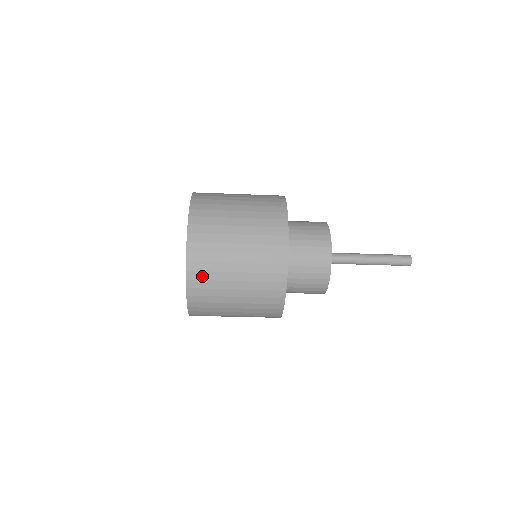
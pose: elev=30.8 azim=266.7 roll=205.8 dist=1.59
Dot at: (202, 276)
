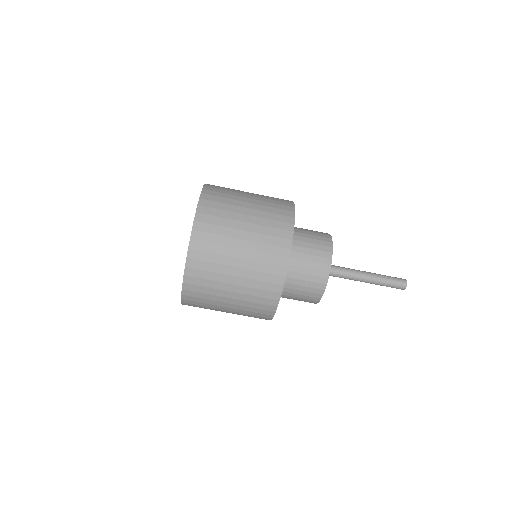
Dot at: (210, 220)
